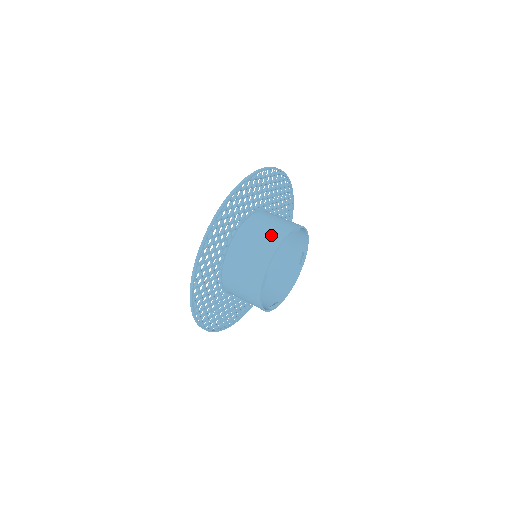
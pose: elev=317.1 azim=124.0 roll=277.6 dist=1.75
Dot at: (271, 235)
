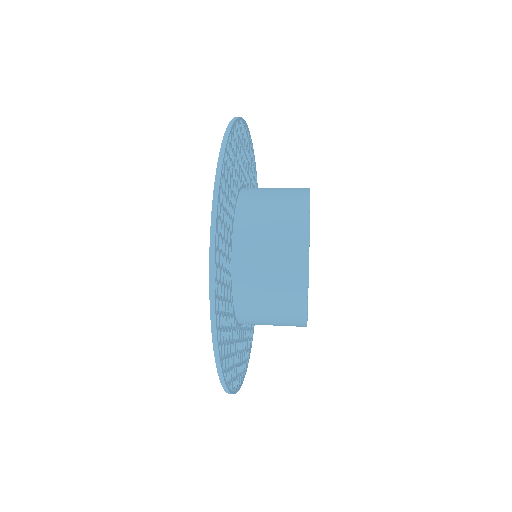
Dot at: occluded
